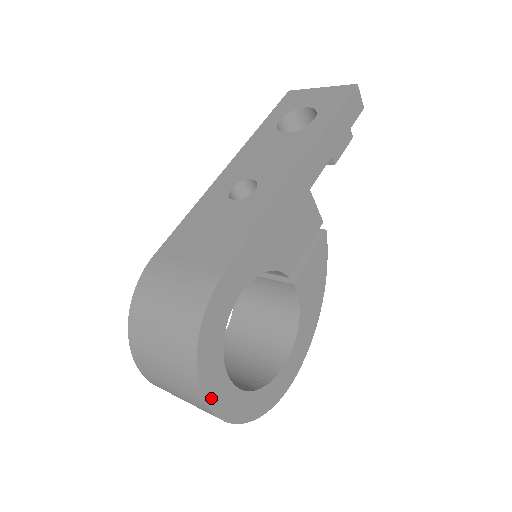
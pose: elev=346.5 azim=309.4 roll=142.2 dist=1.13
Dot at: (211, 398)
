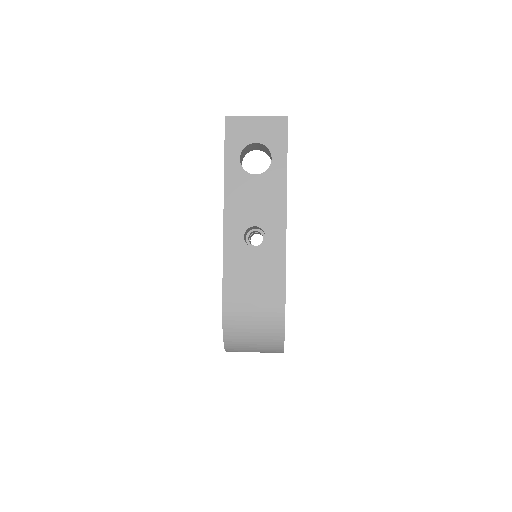
Dot at: occluded
